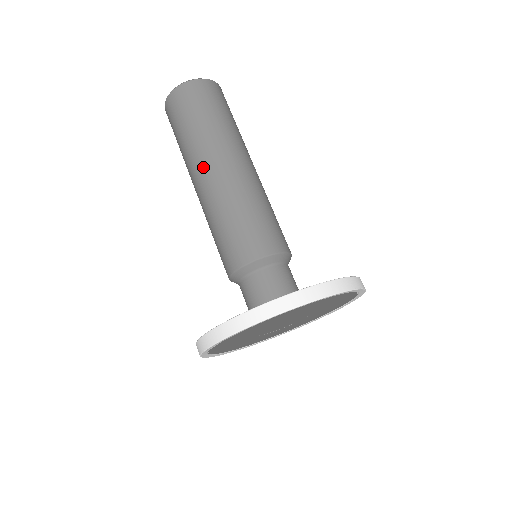
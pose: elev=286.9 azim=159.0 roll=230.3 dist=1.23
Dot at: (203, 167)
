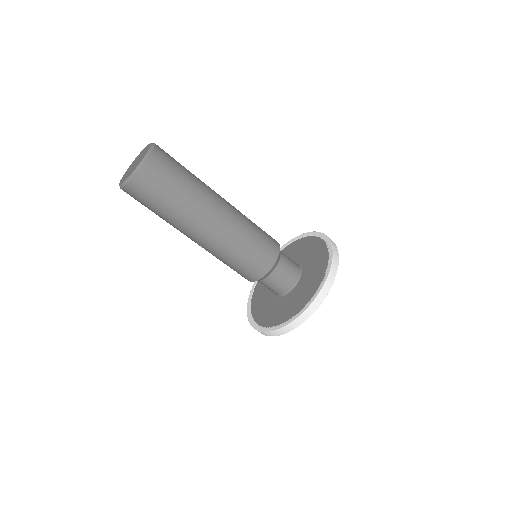
Dot at: (193, 234)
